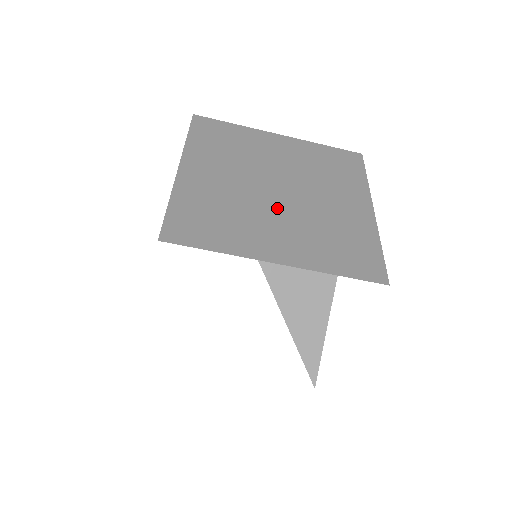
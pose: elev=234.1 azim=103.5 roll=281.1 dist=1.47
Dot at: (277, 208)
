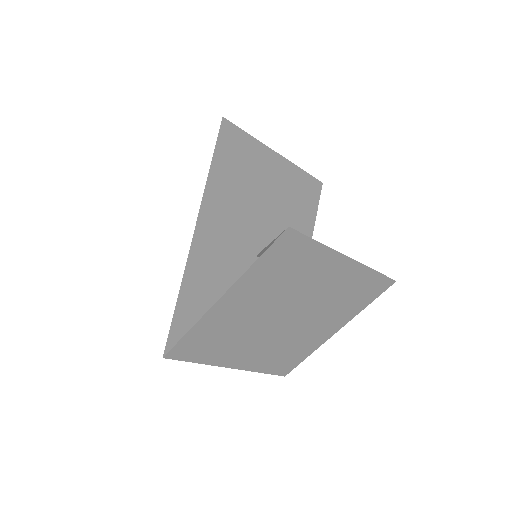
Dot at: (268, 333)
